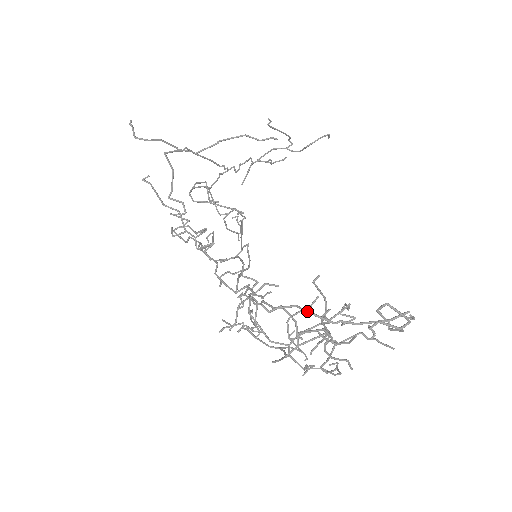
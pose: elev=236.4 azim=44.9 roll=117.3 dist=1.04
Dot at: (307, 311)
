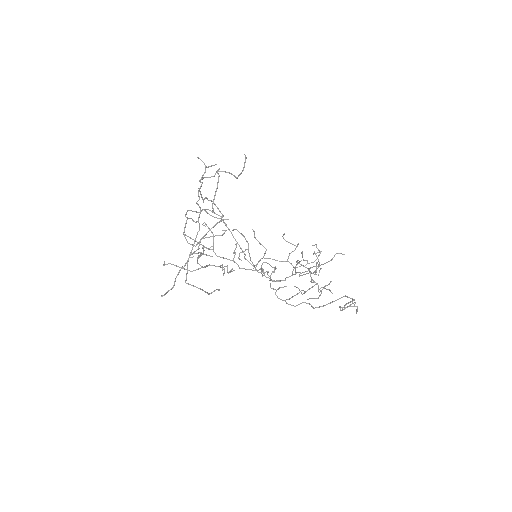
Dot at: occluded
